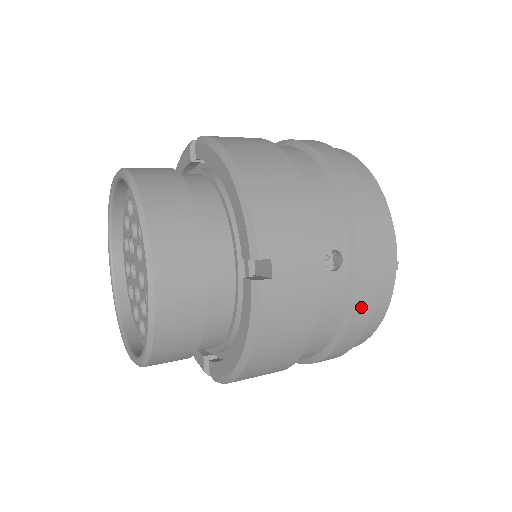
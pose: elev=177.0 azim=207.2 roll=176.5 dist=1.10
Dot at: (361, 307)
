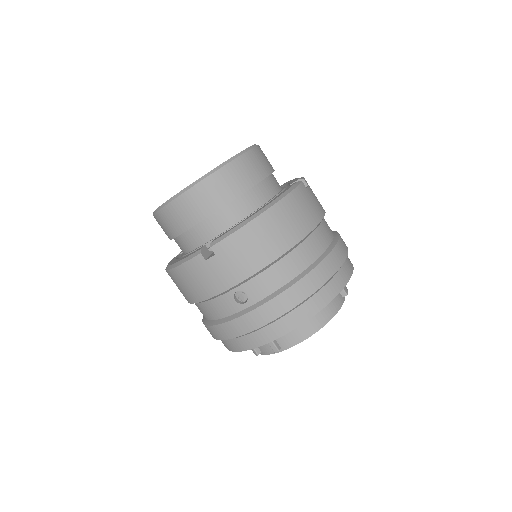
Dot at: (227, 328)
